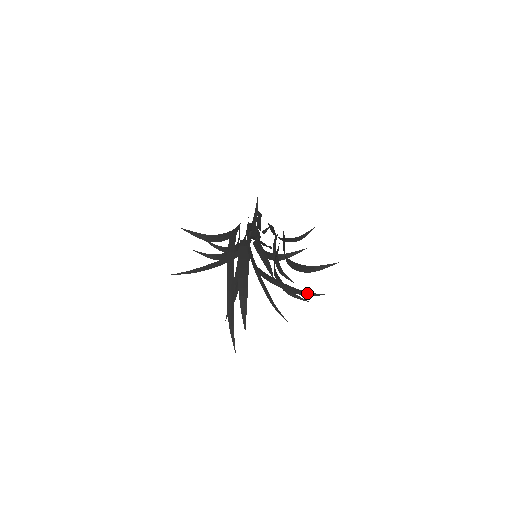
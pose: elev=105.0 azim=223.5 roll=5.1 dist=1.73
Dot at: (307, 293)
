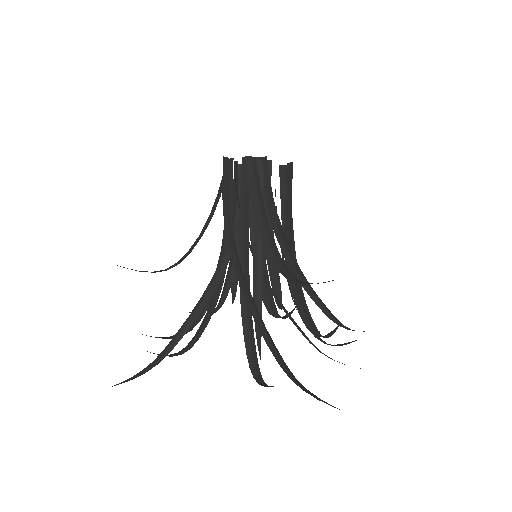
Dot at: (346, 328)
